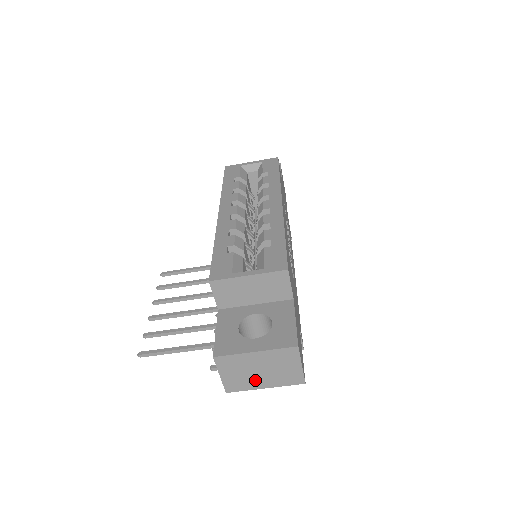
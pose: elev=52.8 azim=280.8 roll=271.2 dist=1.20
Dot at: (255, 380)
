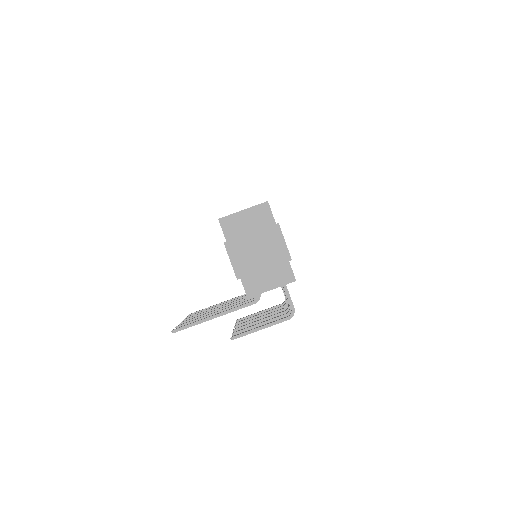
Dot at: (256, 262)
